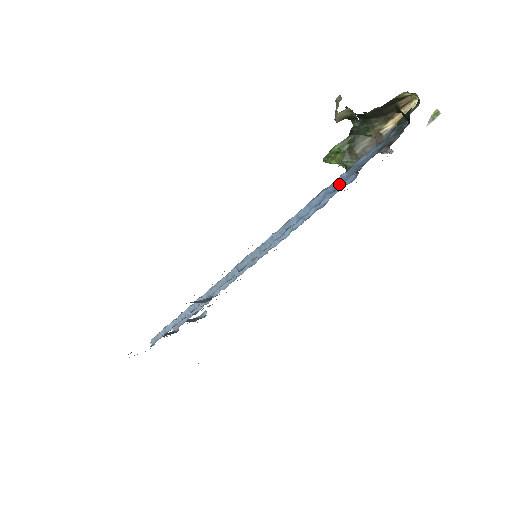
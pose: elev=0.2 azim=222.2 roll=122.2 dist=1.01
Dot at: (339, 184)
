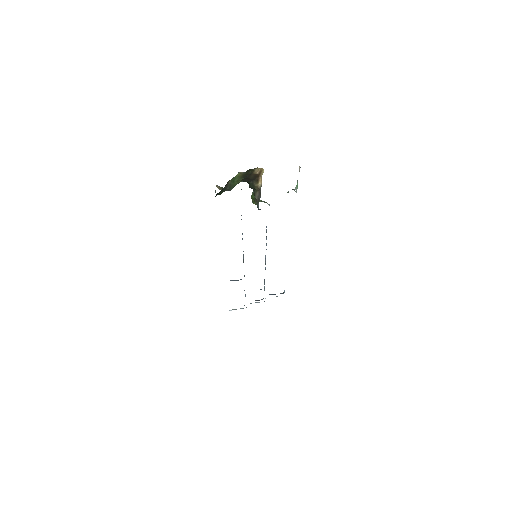
Dot at: (241, 219)
